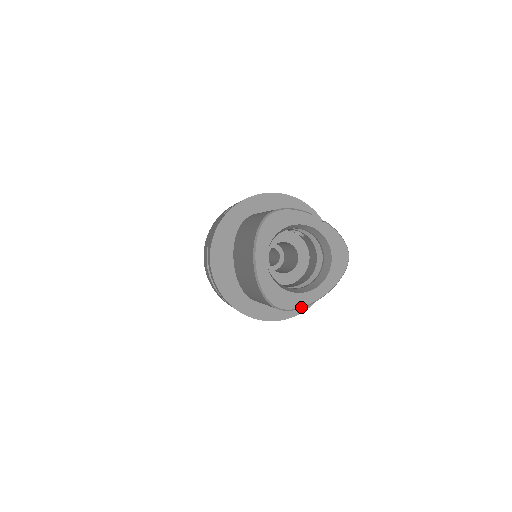
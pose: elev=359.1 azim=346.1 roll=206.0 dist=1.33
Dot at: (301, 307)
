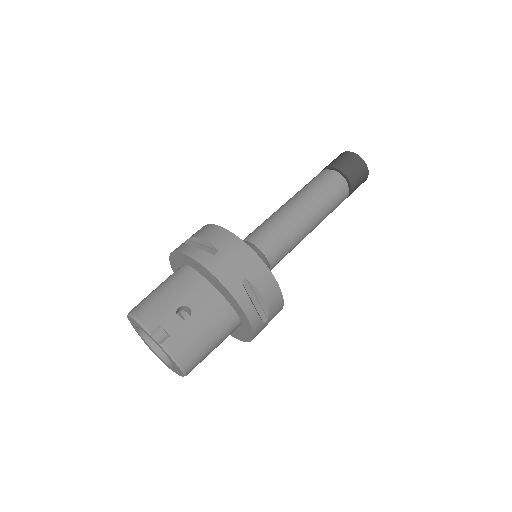
Dot at: (168, 367)
